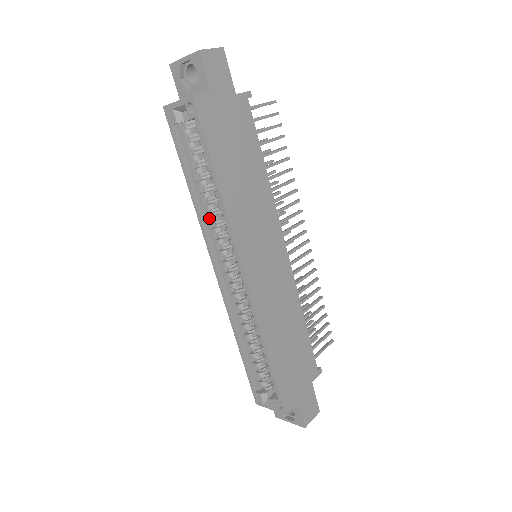
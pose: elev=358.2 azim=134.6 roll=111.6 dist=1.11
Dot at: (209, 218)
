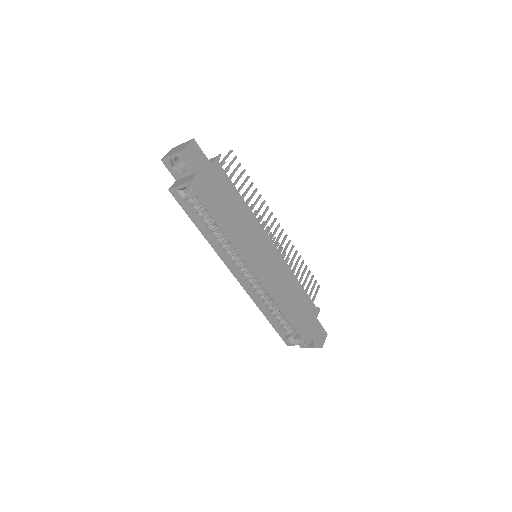
Dot at: (221, 246)
